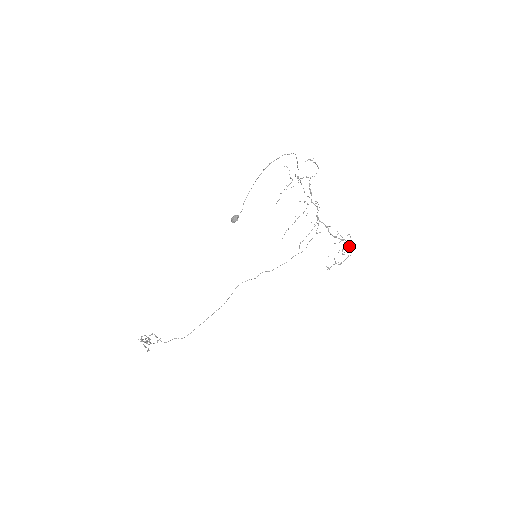
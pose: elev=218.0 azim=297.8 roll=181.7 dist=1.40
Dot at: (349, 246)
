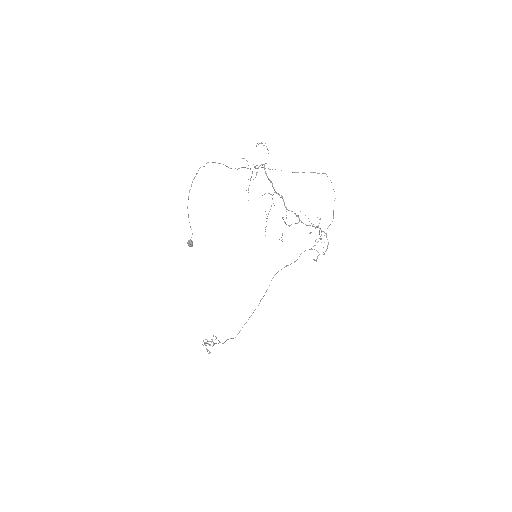
Dot at: occluded
